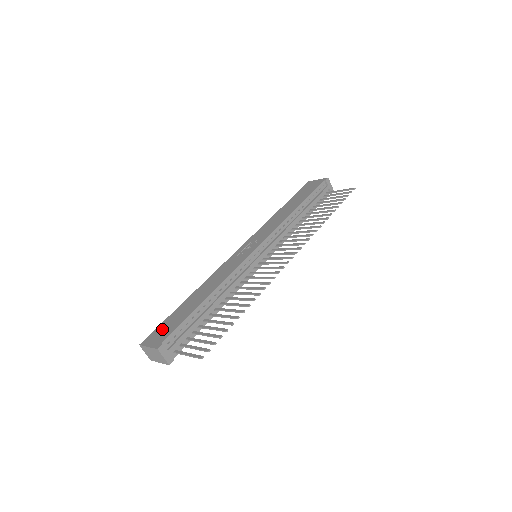
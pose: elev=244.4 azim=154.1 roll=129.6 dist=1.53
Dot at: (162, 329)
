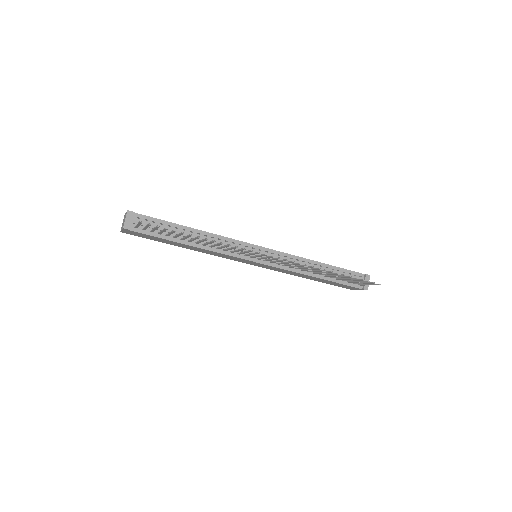
Dot at: occluded
